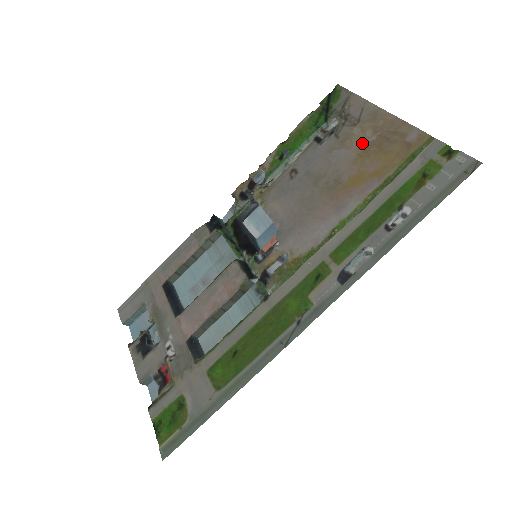
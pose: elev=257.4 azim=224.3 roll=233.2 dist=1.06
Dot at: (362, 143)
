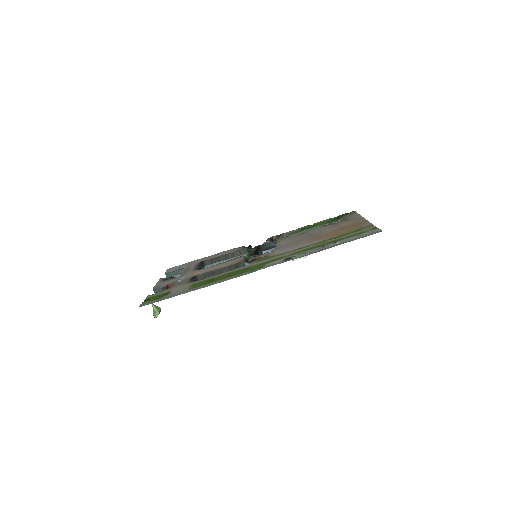
Dot at: (343, 226)
